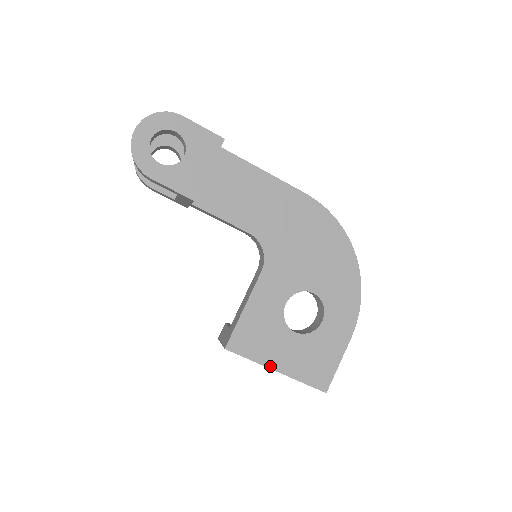
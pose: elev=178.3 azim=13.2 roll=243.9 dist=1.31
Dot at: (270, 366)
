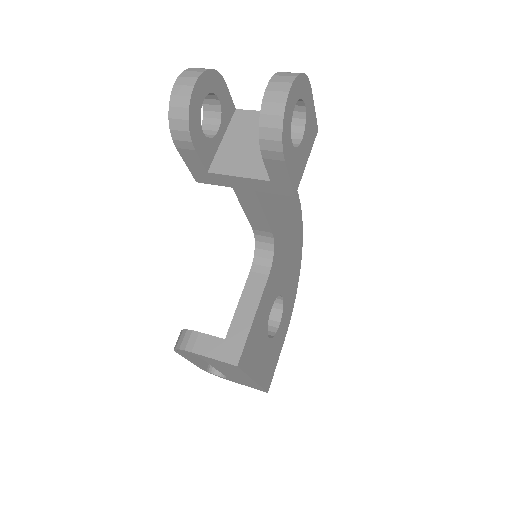
Dot at: (253, 377)
